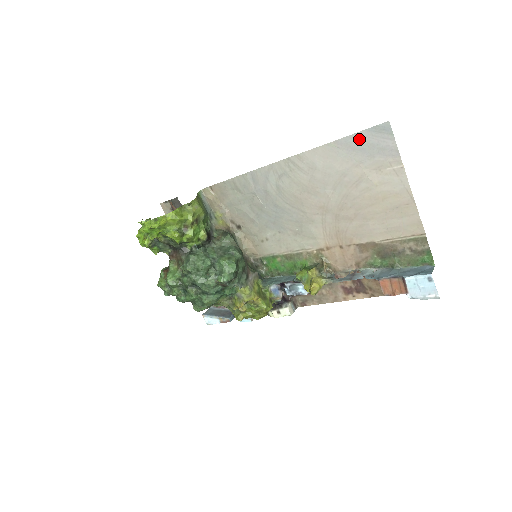
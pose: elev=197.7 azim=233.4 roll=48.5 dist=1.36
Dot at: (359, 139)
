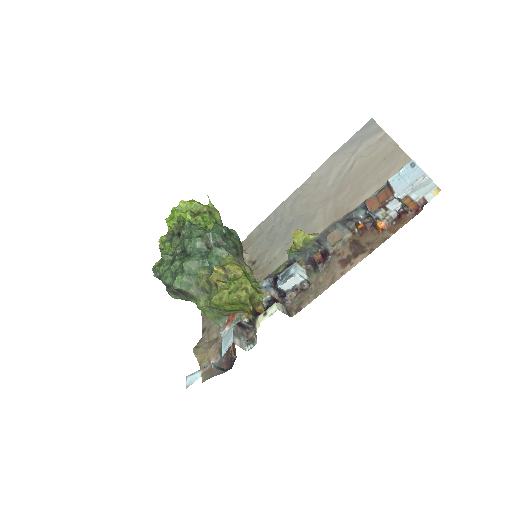
Dot at: (352, 140)
